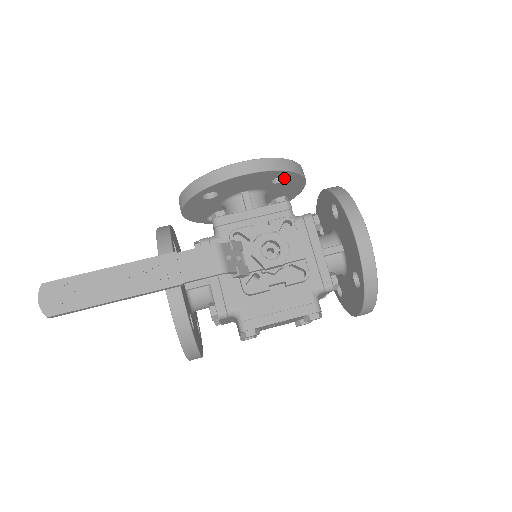
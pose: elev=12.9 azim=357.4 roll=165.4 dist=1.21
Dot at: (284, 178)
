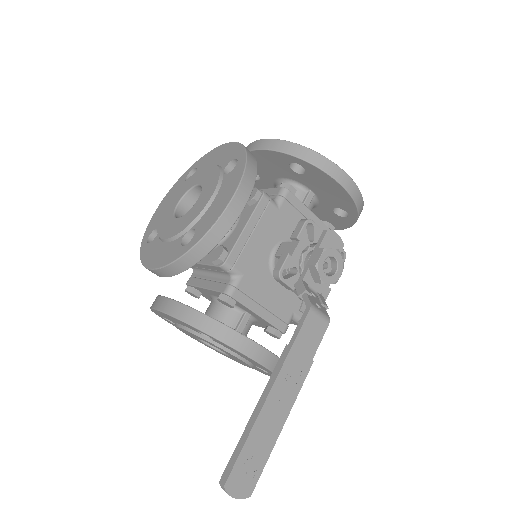
Dot at: occluded
